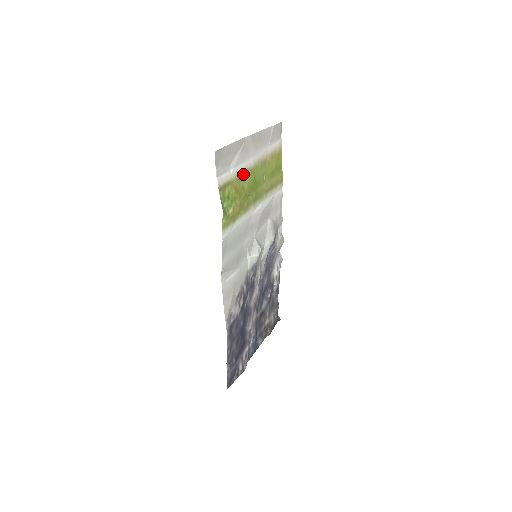
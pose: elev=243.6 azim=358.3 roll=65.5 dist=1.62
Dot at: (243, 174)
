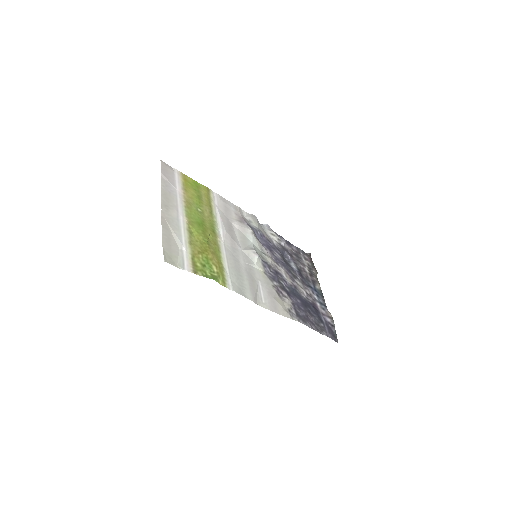
Dot at: (190, 236)
